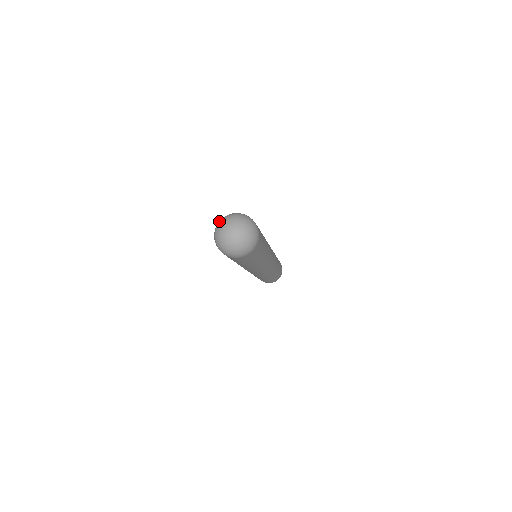
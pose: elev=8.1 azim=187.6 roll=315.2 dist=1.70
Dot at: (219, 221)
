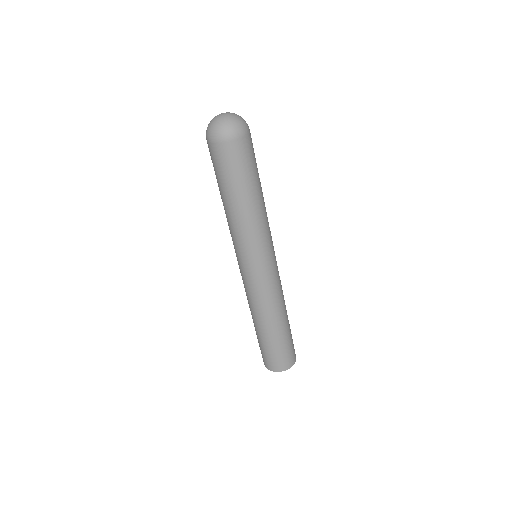
Dot at: occluded
